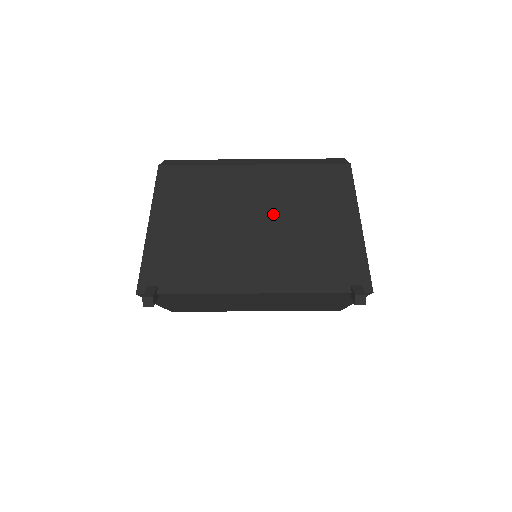
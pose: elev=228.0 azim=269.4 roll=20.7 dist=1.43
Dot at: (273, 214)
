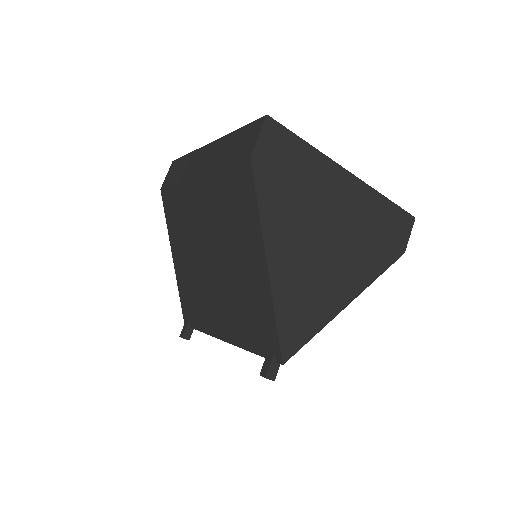
Dot at: (216, 250)
